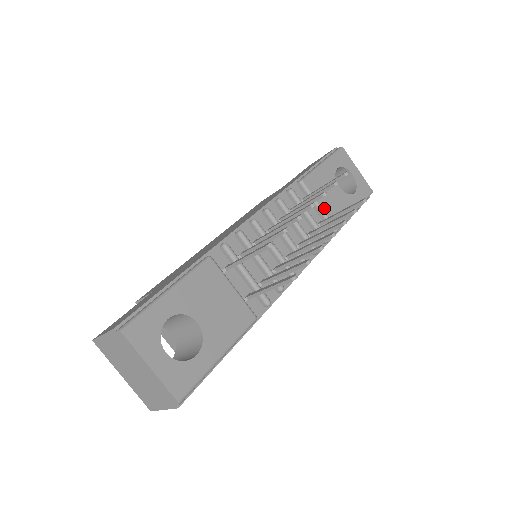
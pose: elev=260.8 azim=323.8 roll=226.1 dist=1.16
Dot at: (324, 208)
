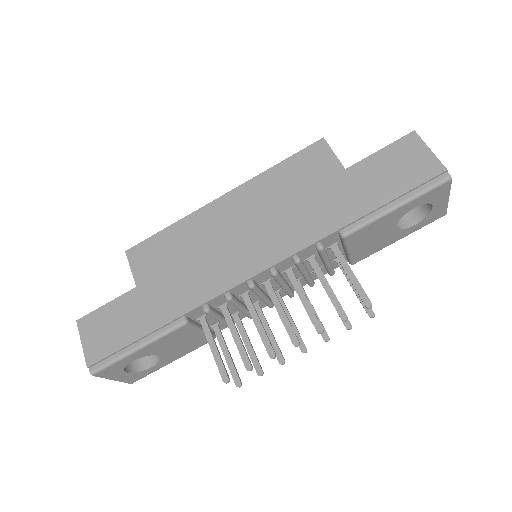
Dot at: (353, 252)
